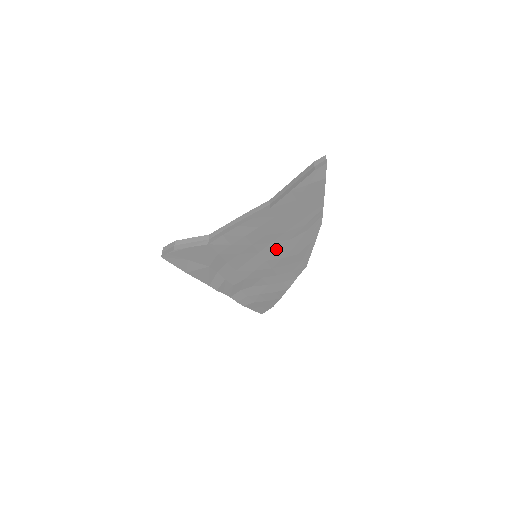
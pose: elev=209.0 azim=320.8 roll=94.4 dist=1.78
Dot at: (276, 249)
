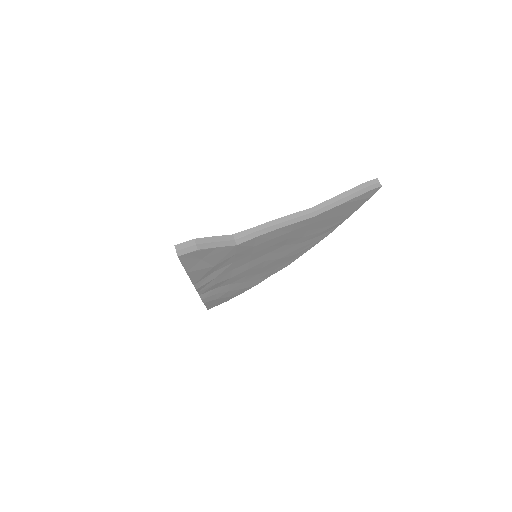
Dot at: (282, 251)
